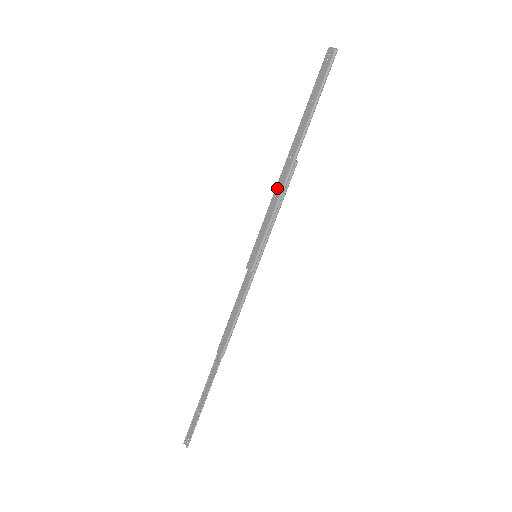
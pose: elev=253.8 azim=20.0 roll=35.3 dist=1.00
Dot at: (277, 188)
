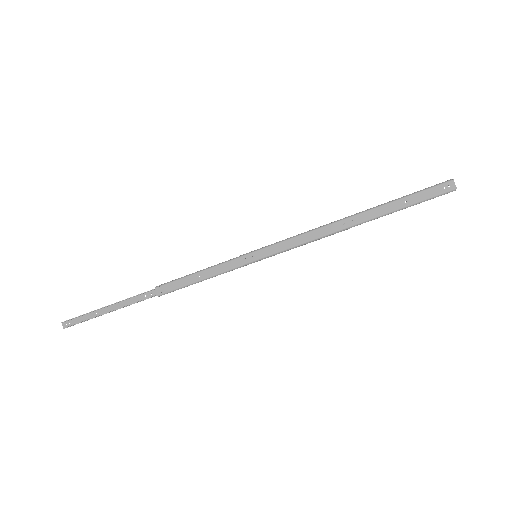
Dot at: (320, 230)
